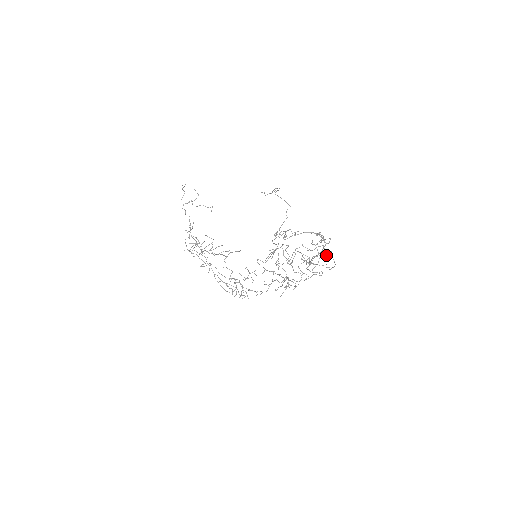
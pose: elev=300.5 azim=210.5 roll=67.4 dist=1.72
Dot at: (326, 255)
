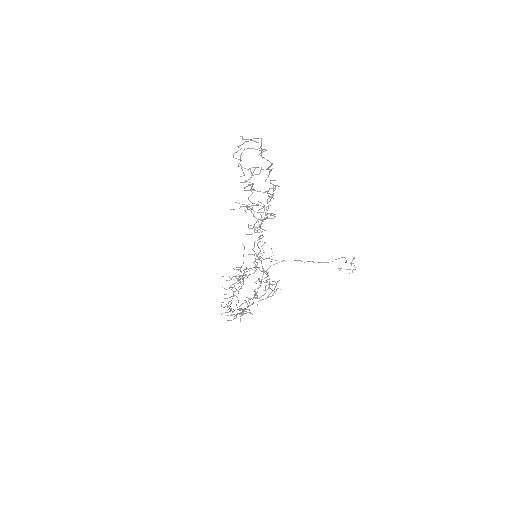
Dot at: (268, 176)
